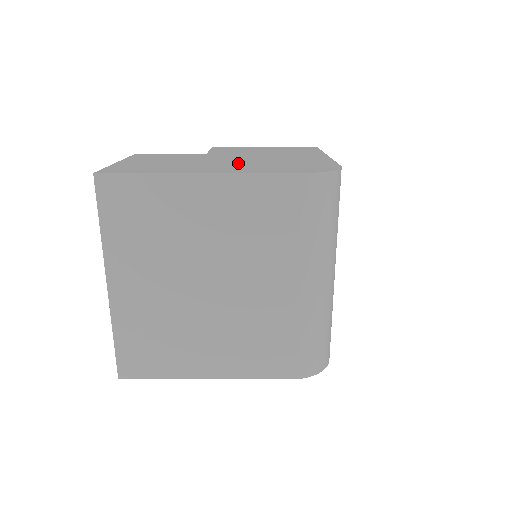
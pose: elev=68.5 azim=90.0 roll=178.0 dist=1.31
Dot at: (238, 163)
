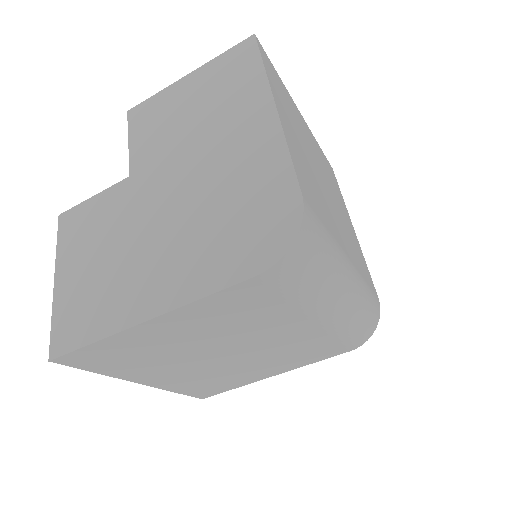
Dot at: (175, 233)
